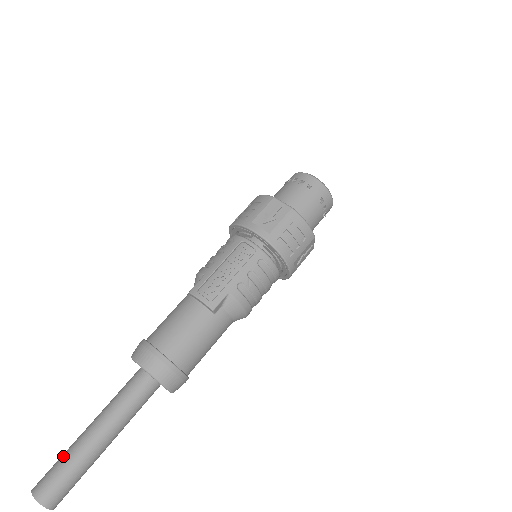
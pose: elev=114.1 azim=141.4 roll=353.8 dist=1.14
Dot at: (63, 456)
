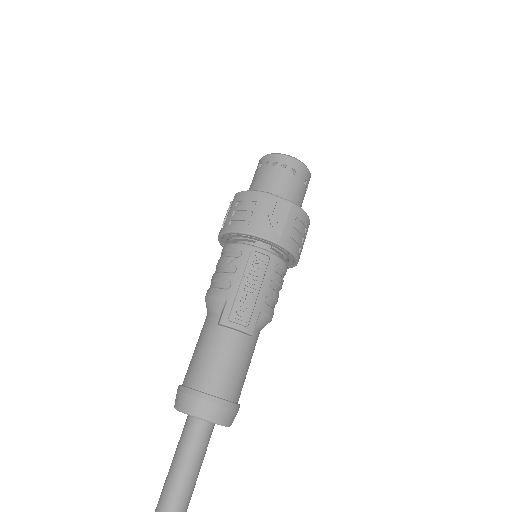
Dot at: out of frame
